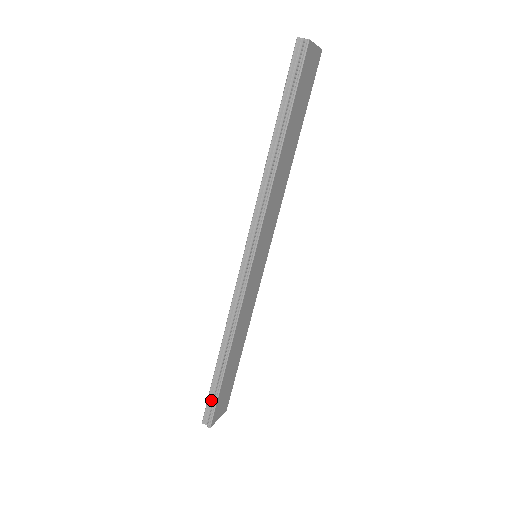
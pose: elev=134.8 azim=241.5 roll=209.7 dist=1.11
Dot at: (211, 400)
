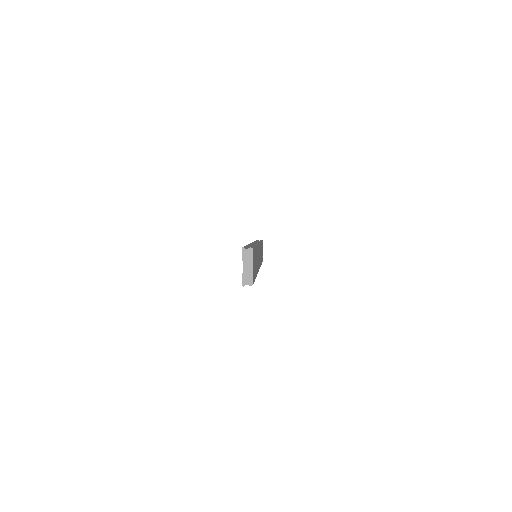
Dot at: occluded
